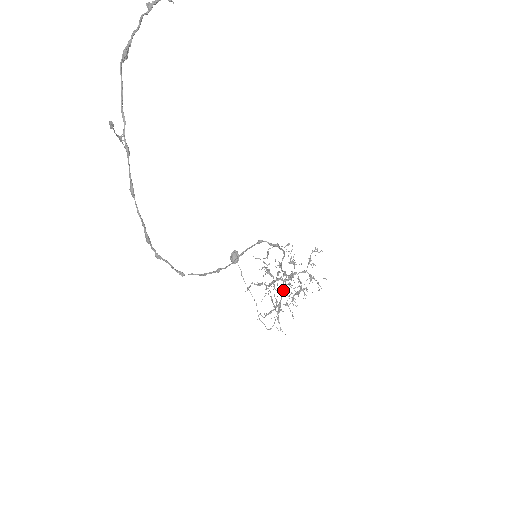
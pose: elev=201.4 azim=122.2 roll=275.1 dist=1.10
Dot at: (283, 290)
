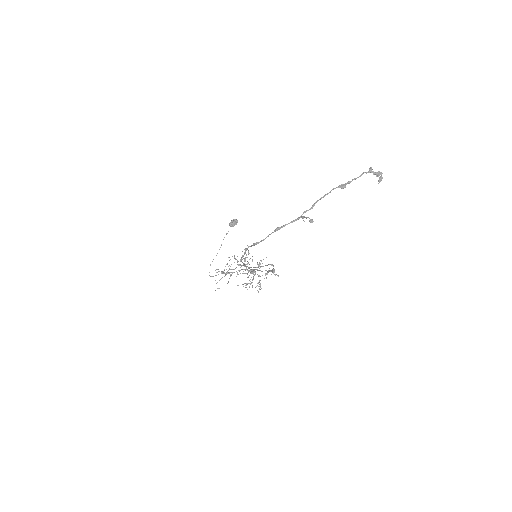
Dot at: occluded
